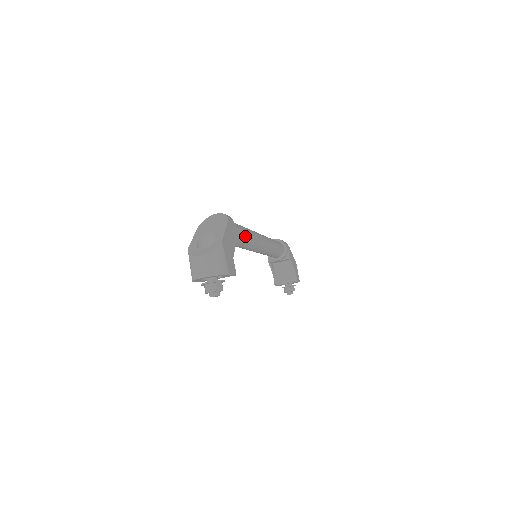
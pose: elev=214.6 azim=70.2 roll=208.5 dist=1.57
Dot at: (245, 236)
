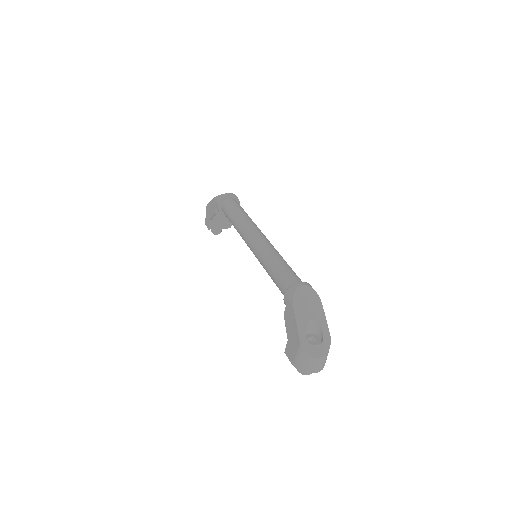
Dot at: occluded
